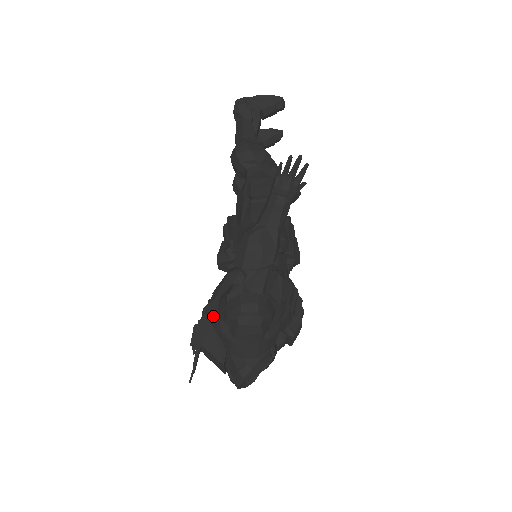
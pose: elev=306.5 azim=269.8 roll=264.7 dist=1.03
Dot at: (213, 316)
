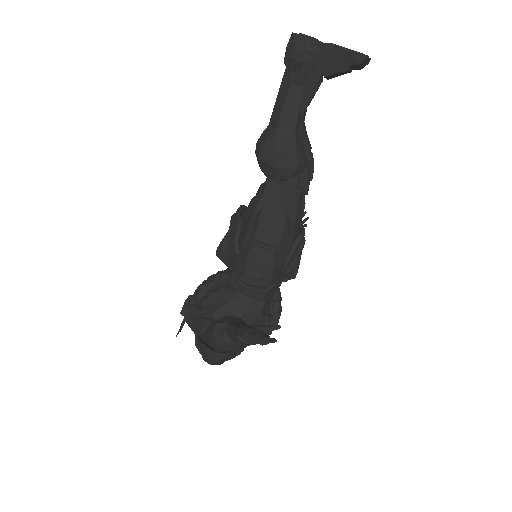
Dot at: occluded
